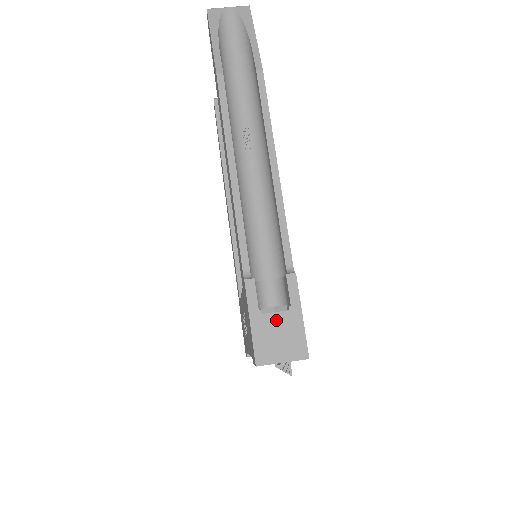
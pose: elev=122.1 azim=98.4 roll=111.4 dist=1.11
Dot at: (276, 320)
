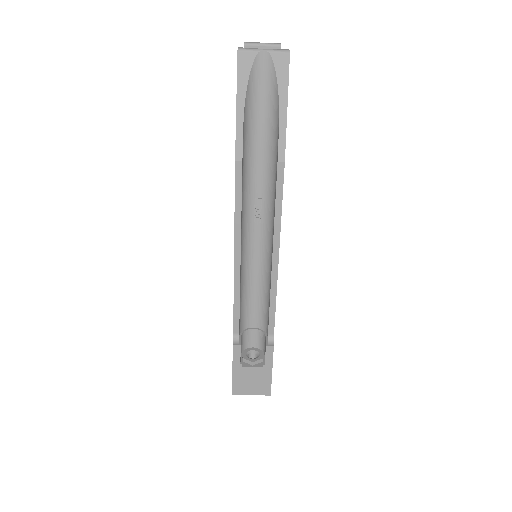
Dot at: (252, 372)
